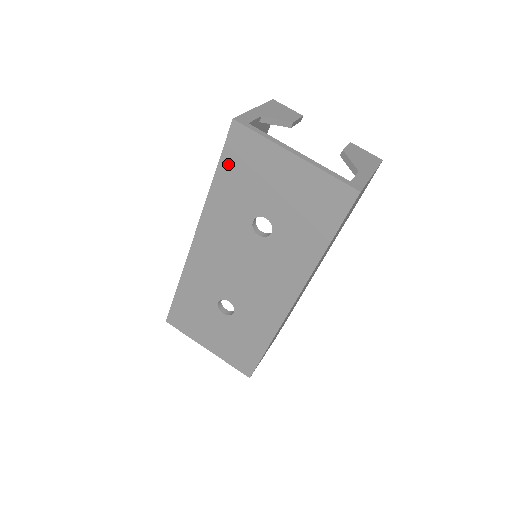
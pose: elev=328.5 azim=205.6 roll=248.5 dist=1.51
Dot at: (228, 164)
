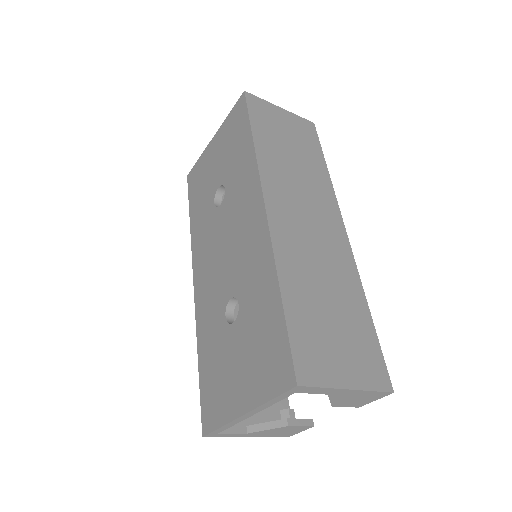
Dot at: (193, 198)
